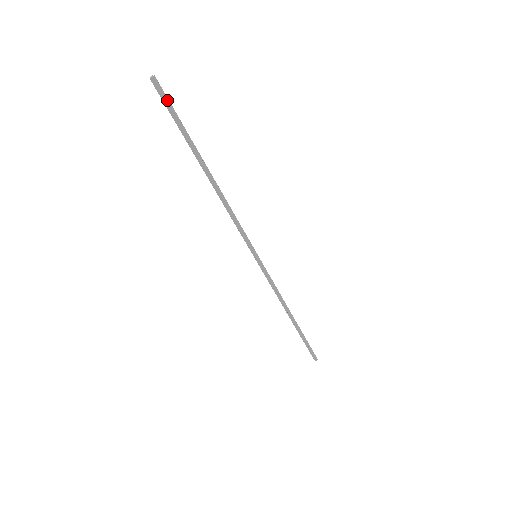
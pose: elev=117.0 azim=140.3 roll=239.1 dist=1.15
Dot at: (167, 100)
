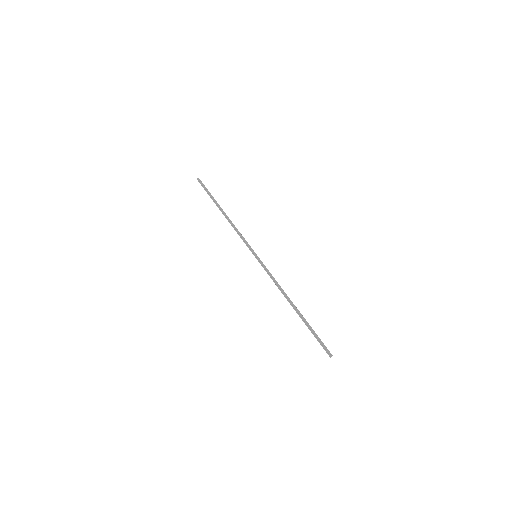
Dot at: (203, 185)
